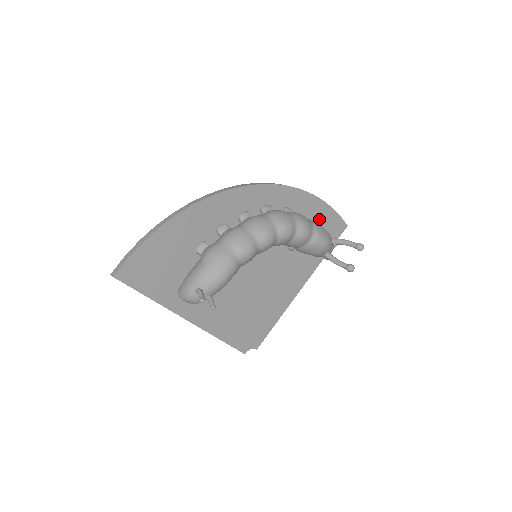
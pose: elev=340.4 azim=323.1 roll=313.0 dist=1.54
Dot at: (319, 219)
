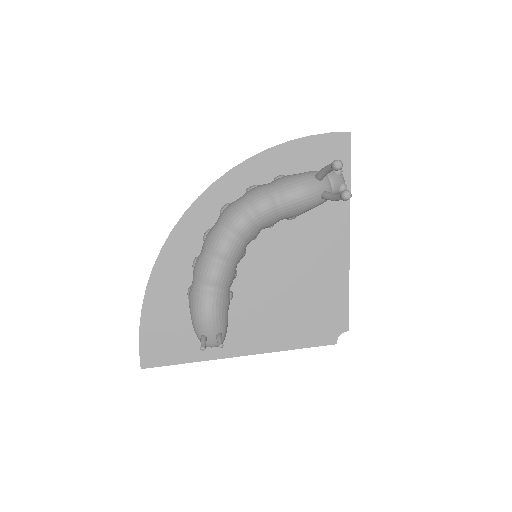
Dot at: (302, 161)
